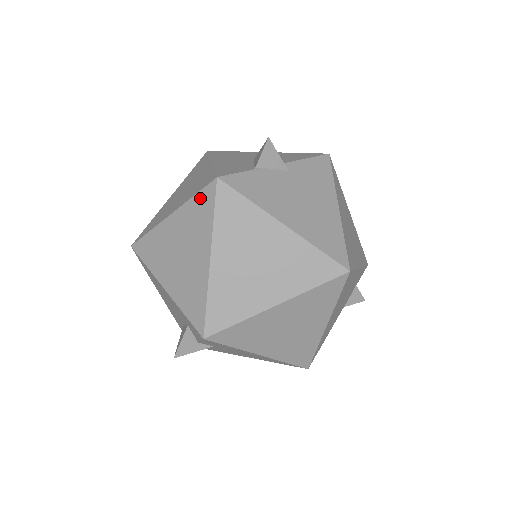
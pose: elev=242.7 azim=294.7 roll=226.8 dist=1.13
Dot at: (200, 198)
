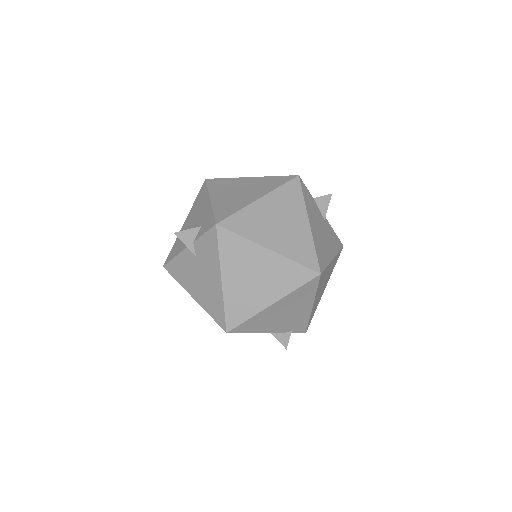
Dot at: (279, 178)
